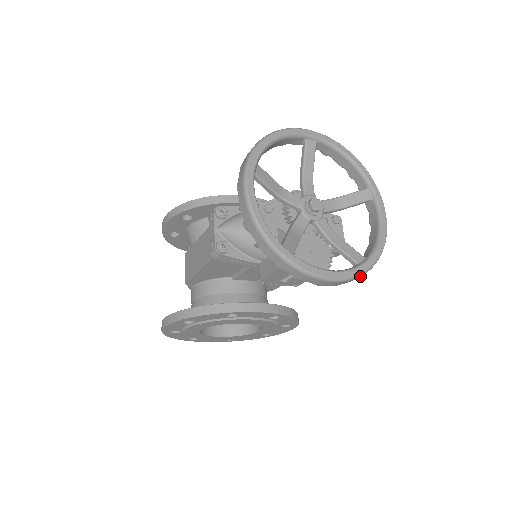
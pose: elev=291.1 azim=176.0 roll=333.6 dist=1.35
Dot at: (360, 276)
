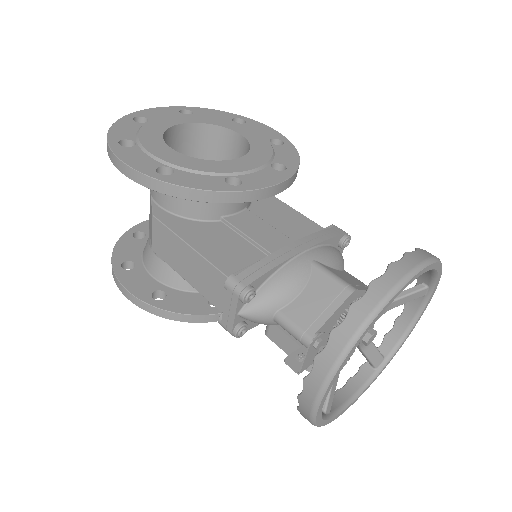
Dot at: occluded
